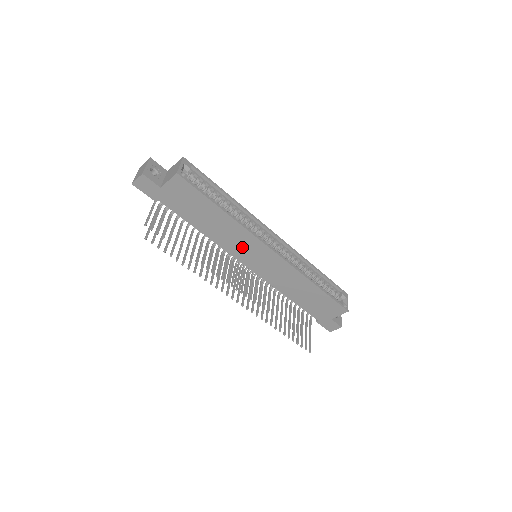
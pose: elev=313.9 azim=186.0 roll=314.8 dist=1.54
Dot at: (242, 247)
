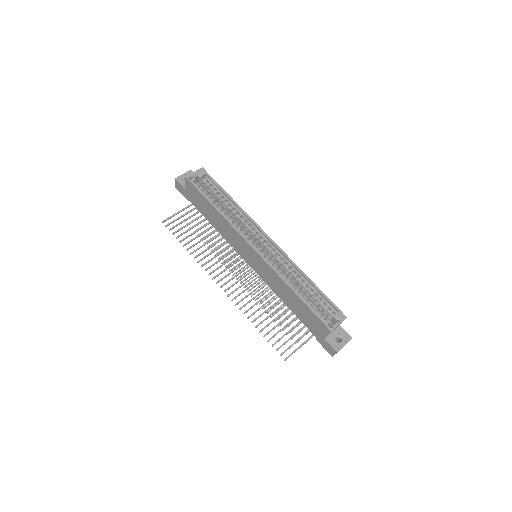
Dot at: (238, 243)
